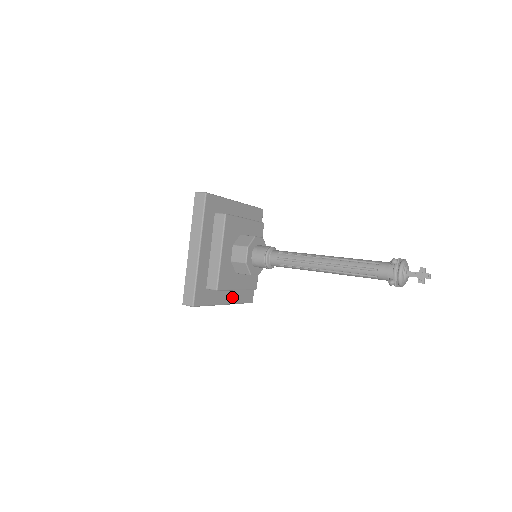
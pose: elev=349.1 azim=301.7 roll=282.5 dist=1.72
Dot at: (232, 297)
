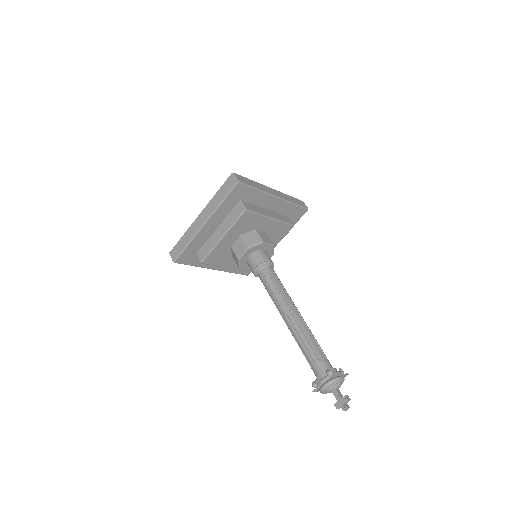
Dot at: occluded
